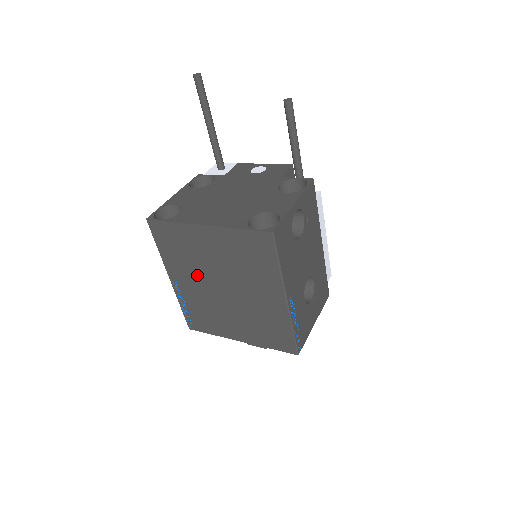
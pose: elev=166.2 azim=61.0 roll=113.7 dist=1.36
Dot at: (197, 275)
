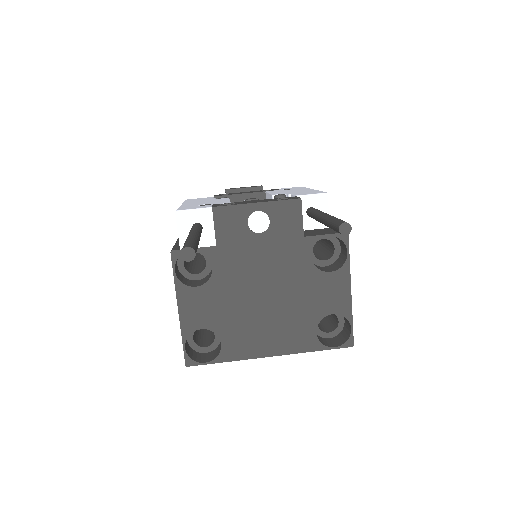
Dot at: occluded
